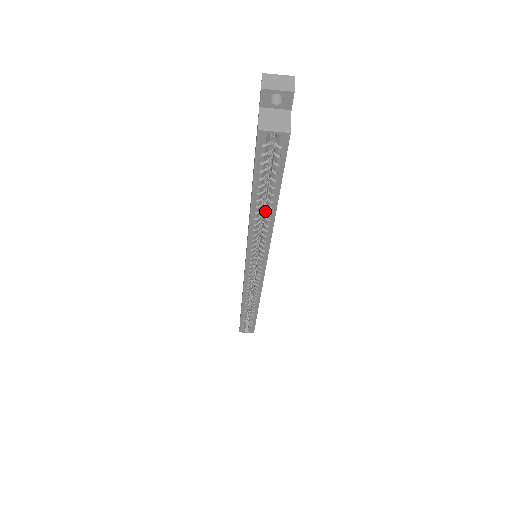
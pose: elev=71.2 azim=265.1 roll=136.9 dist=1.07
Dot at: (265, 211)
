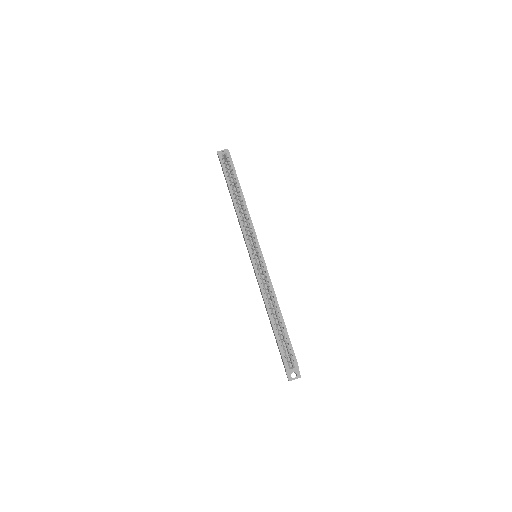
Dot at: (239, 199)
